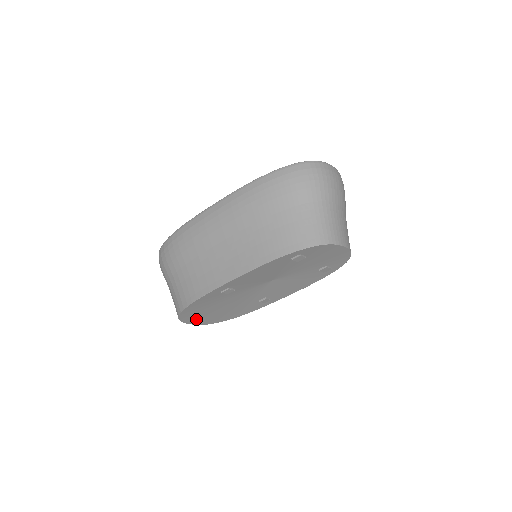
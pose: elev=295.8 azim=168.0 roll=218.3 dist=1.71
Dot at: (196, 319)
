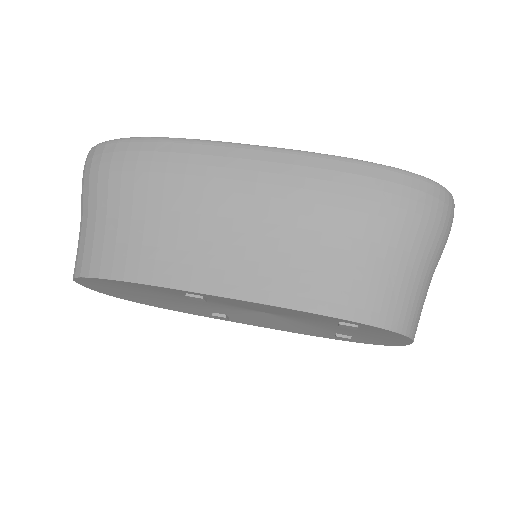
Dot at: (99, 287)
